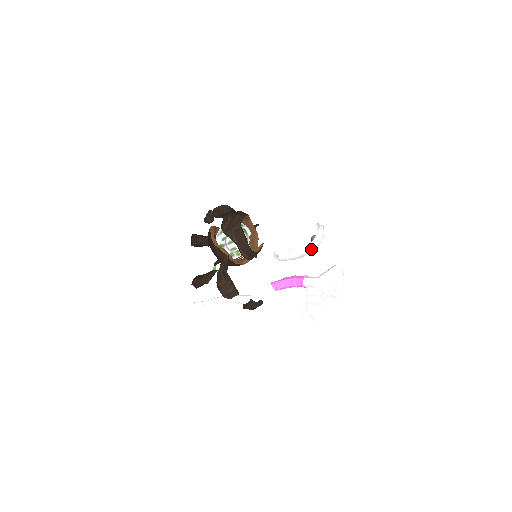
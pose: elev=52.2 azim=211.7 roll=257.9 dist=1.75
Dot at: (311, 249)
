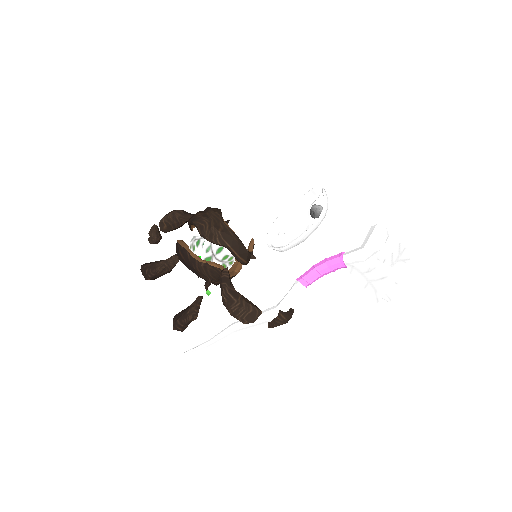
Dot at: occluded
